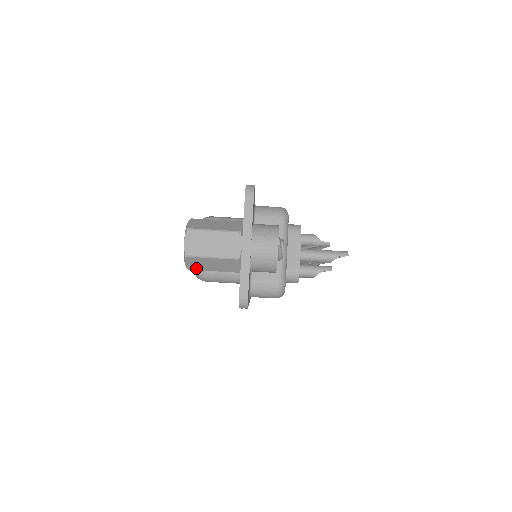
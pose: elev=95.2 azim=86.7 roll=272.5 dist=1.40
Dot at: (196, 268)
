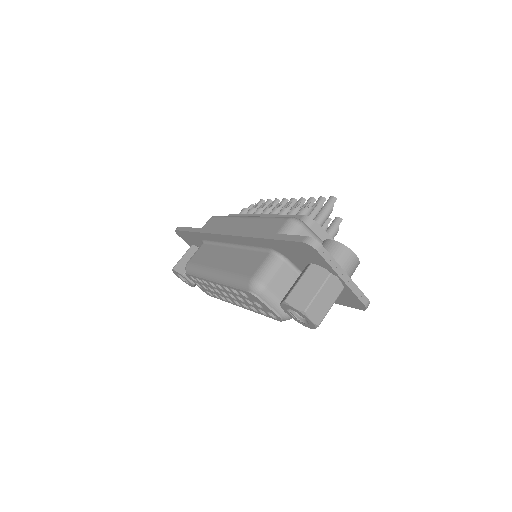
Dot at: occluded
